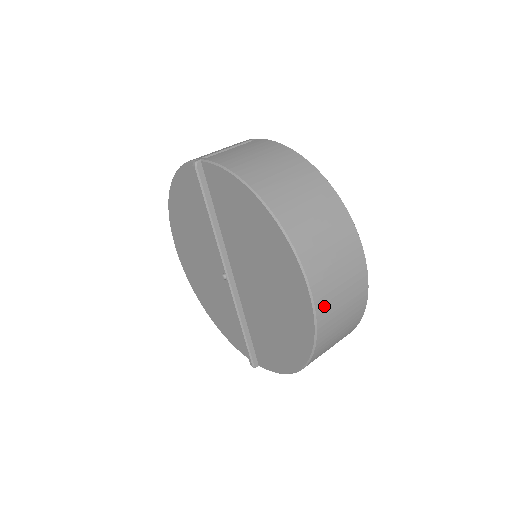
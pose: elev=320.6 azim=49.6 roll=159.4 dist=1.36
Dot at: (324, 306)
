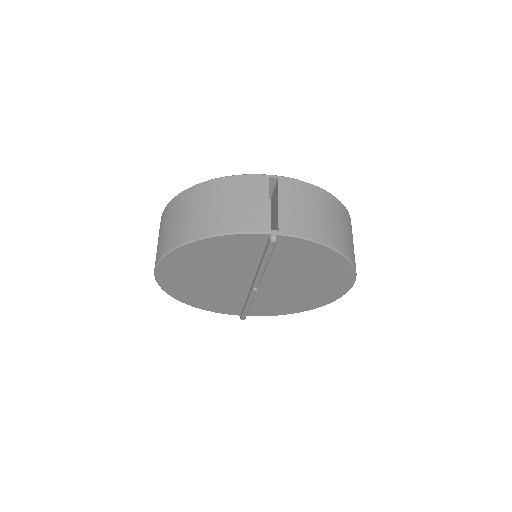
Dot at: occluded
